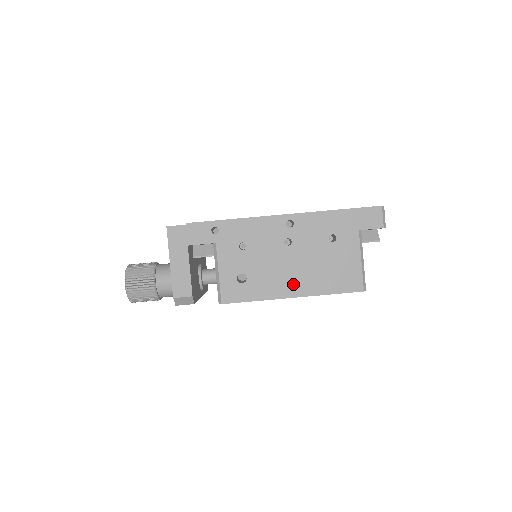
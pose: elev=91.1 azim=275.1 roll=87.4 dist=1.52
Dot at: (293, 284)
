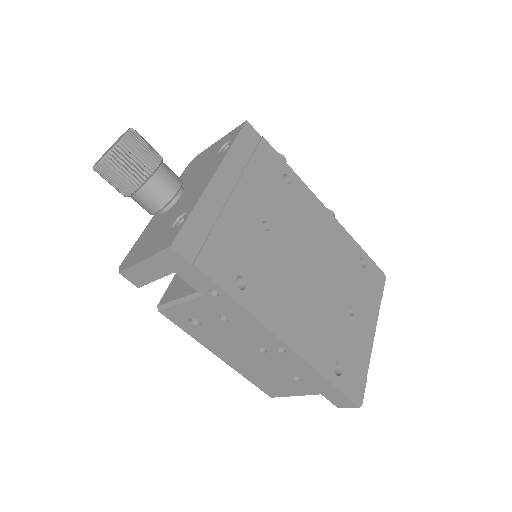
Dot at: (230, 357)
